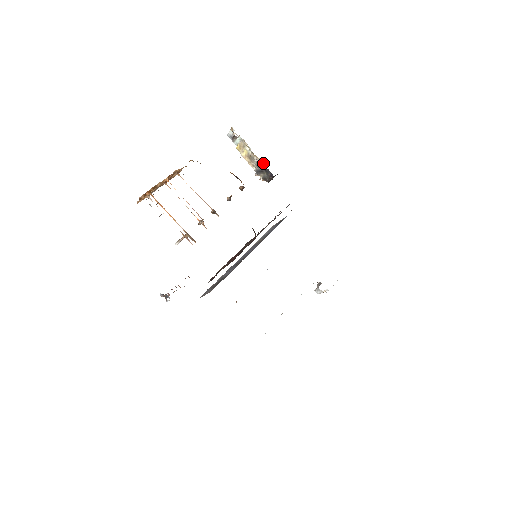
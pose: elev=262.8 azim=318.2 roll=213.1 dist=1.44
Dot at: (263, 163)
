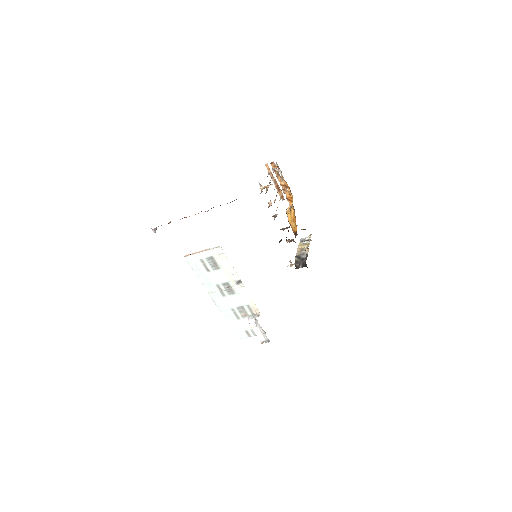
Dot at: occluded
